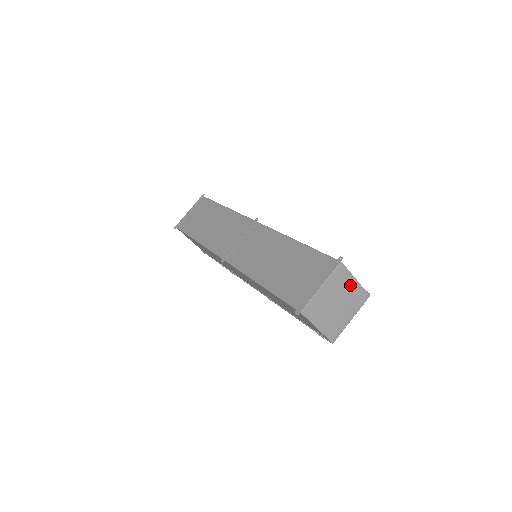
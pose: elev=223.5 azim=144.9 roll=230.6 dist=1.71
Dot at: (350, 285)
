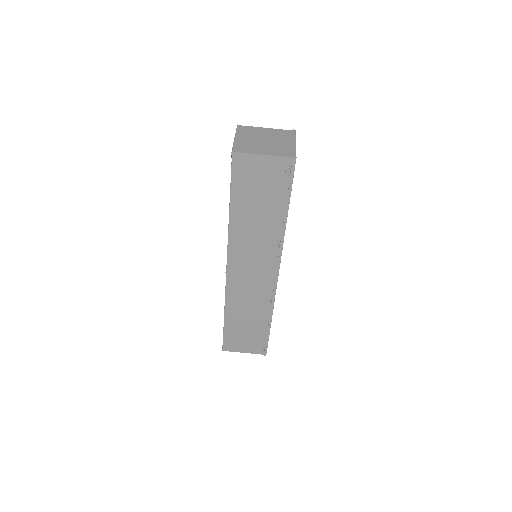
Dot at: (265, 131)
